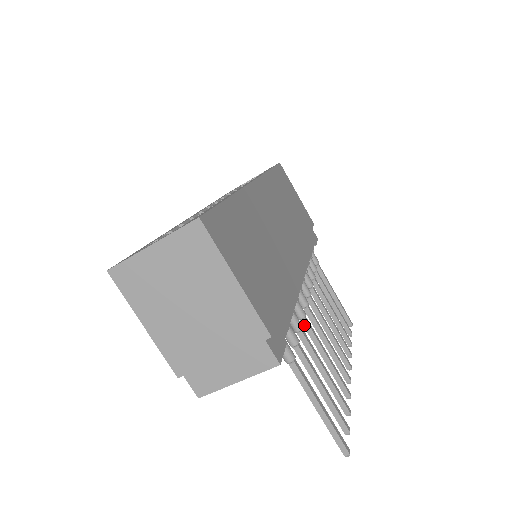
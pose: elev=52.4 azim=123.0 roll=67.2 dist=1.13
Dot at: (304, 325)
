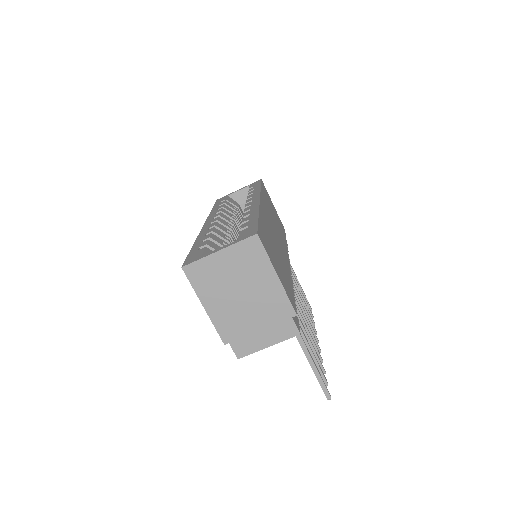
Dot at: occluded
